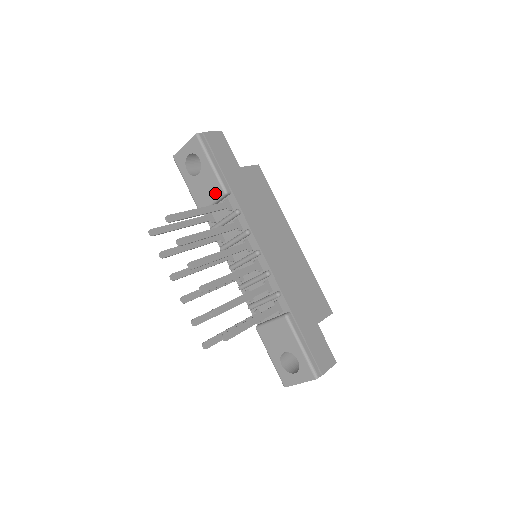
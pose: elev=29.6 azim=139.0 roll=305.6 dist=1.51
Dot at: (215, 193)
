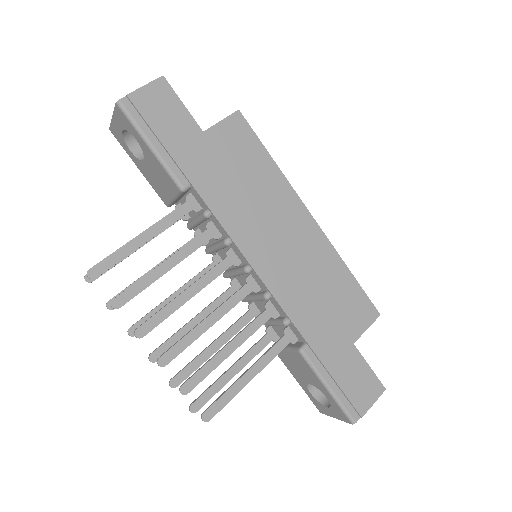
Dot at: (171, 188)
